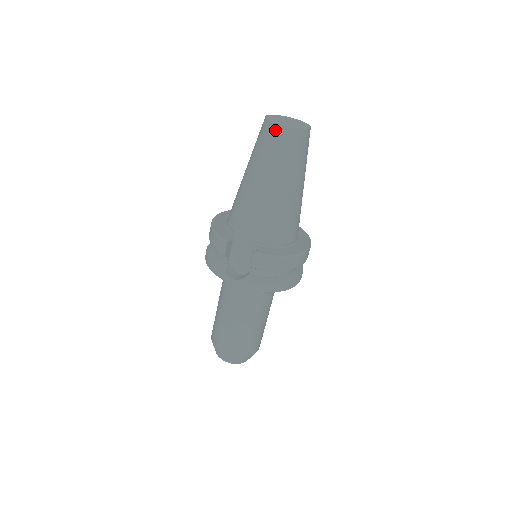
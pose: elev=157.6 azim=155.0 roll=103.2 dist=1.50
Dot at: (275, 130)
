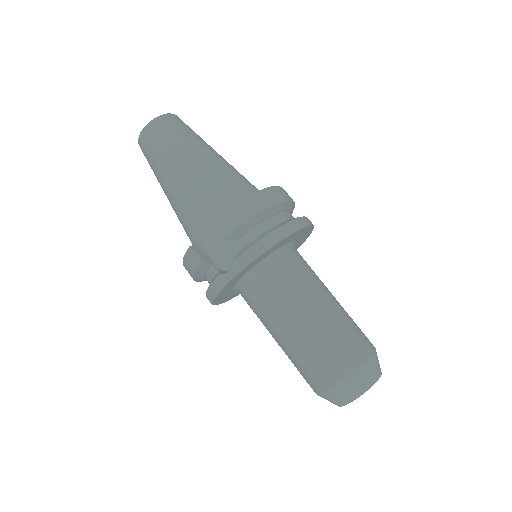
Dot at: (145, 136)
